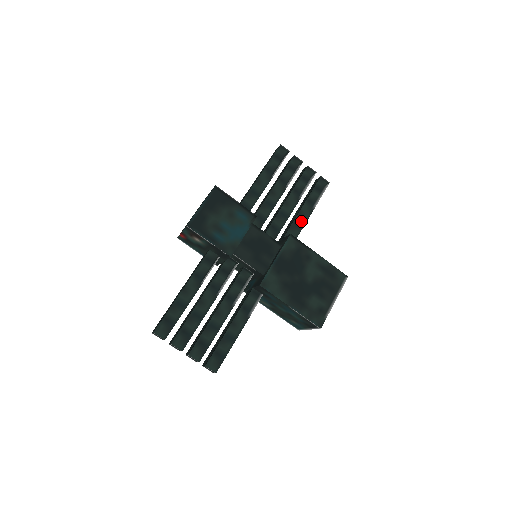
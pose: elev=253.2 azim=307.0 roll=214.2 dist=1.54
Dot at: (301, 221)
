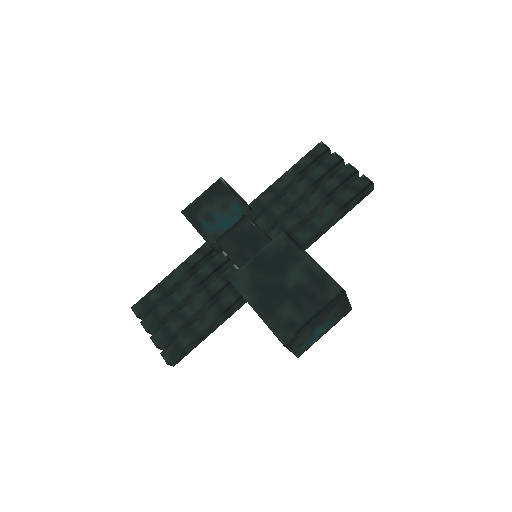
Dot at: (318, 223)
